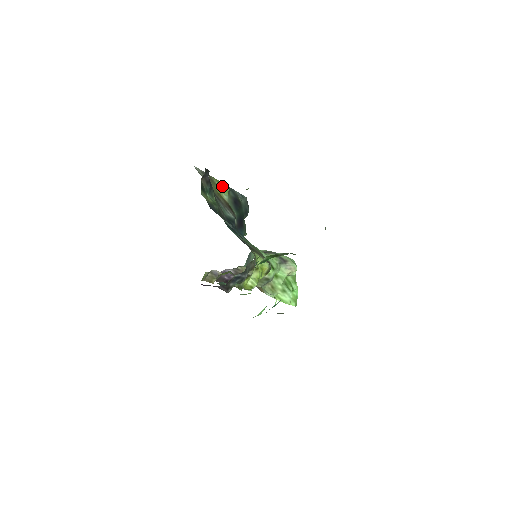
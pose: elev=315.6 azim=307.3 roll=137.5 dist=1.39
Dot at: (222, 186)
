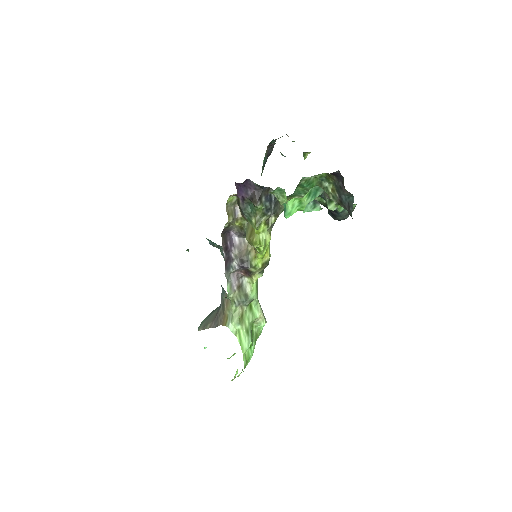
Dot at: occluded
